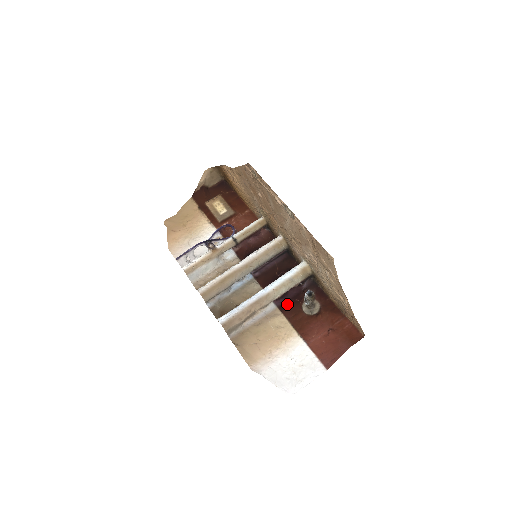
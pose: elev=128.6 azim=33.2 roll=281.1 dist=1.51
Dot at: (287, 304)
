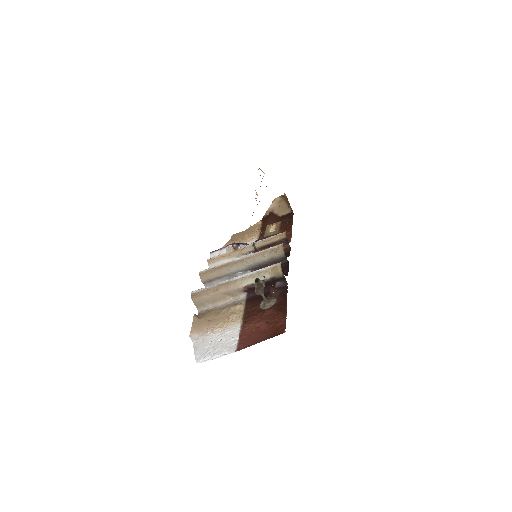
Dot at: (255, 298)
